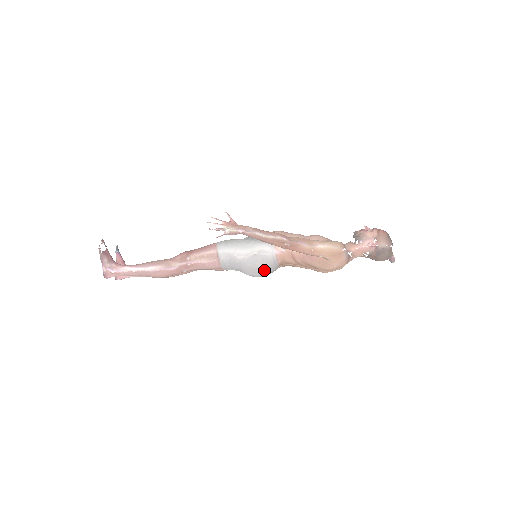
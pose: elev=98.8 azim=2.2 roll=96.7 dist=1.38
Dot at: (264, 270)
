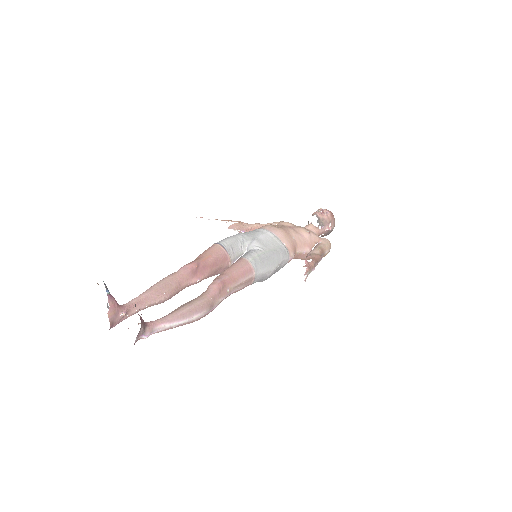
Dot at: occluded
